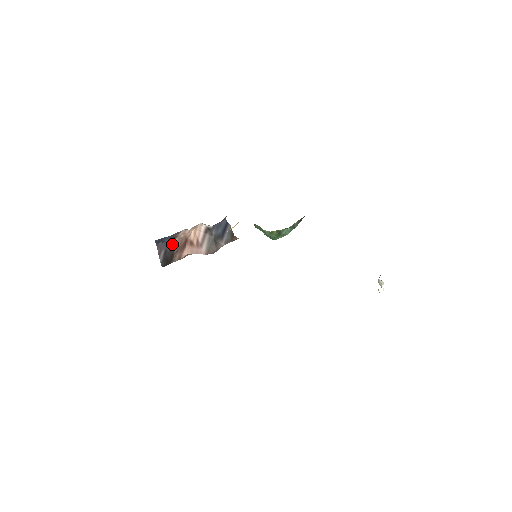
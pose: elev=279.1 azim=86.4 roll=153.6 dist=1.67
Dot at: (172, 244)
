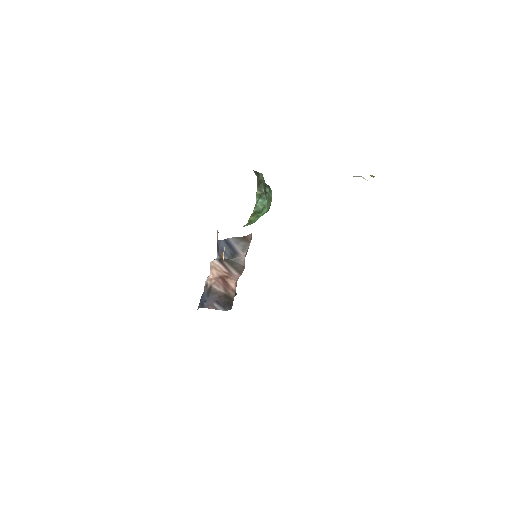
Dot at: (215, 293)
